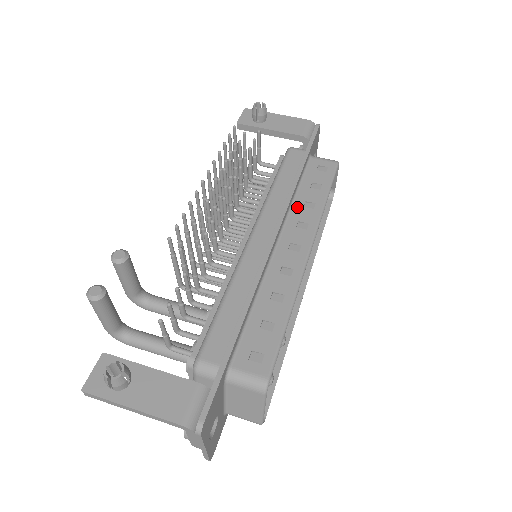
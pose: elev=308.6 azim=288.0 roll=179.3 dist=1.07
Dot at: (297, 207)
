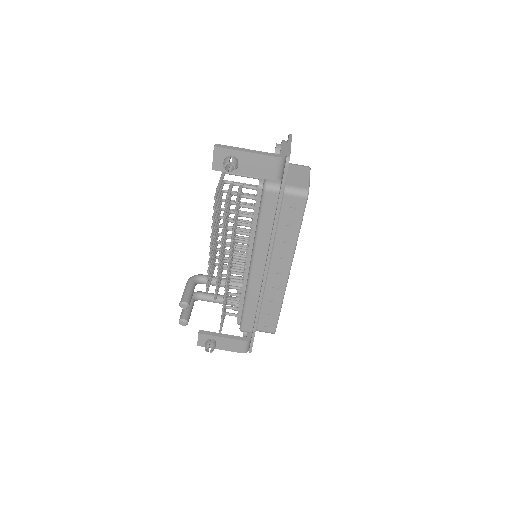
Dot at: (278, 243)
